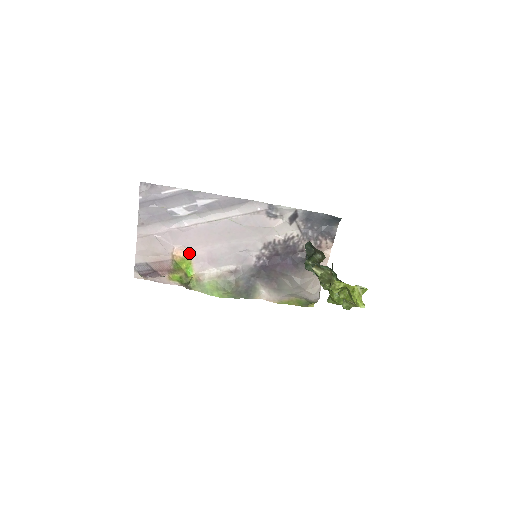
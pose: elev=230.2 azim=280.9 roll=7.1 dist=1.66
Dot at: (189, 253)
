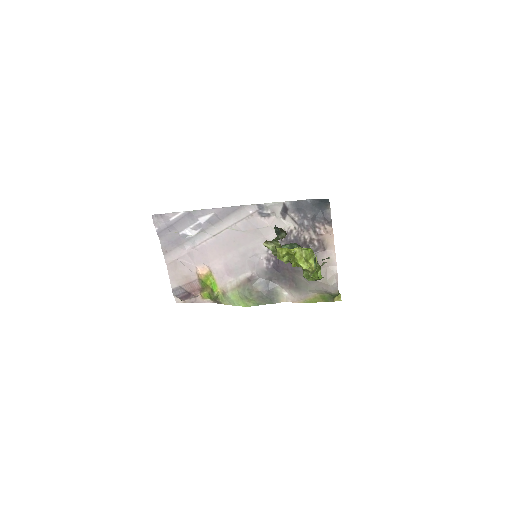
Dot at: (210, 269)
